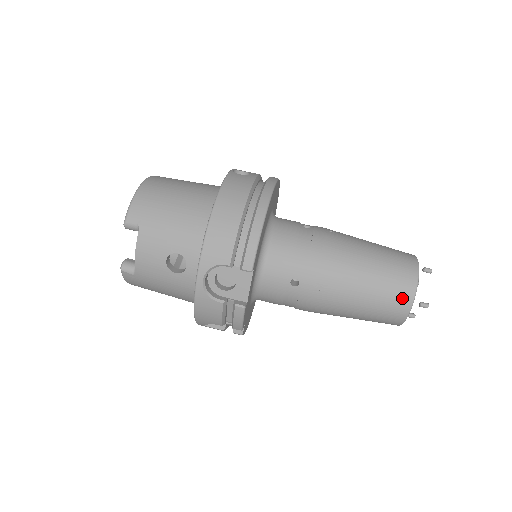
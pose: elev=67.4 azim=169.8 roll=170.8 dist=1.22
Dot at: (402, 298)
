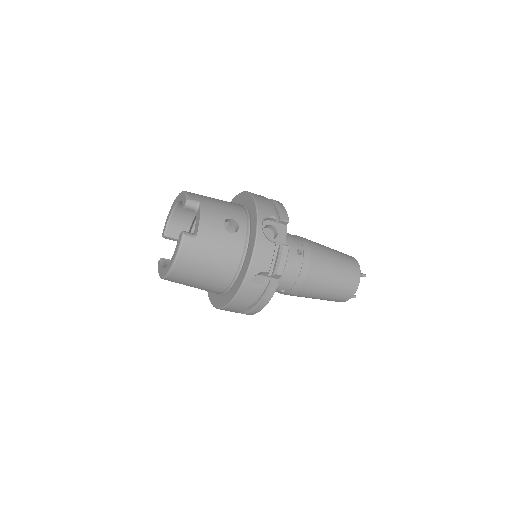
Dot at: (354, 265)
